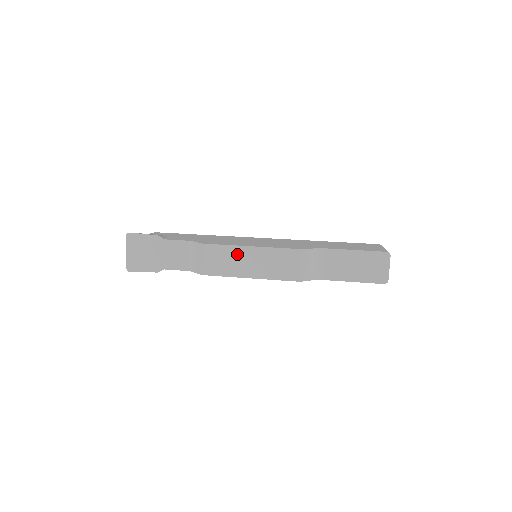
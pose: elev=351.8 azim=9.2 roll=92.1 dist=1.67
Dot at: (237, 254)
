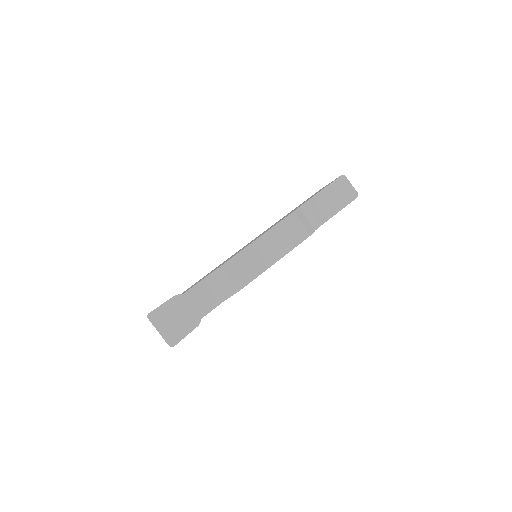
Dot at: (252, 252)
